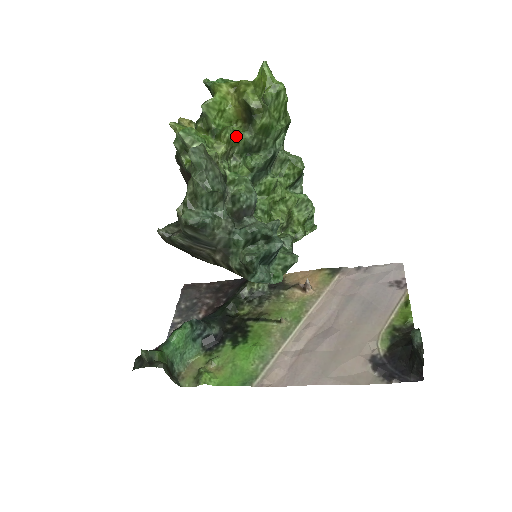
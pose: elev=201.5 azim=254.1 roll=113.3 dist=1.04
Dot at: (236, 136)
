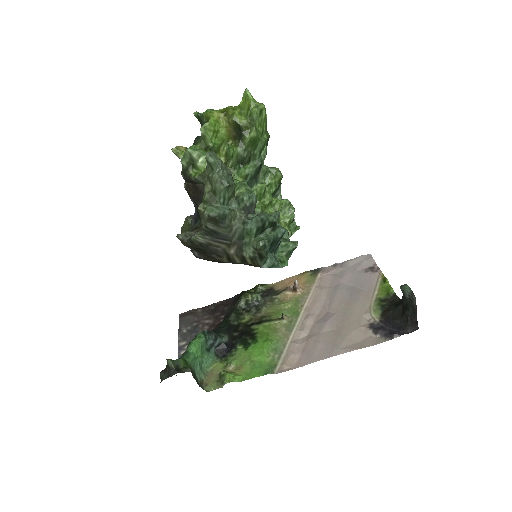
Dot at: (231, 150)
